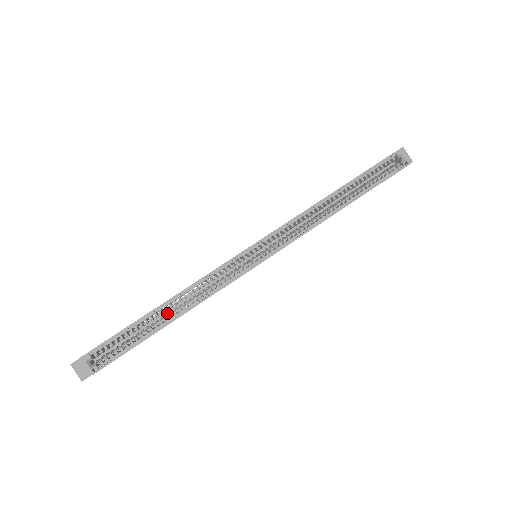
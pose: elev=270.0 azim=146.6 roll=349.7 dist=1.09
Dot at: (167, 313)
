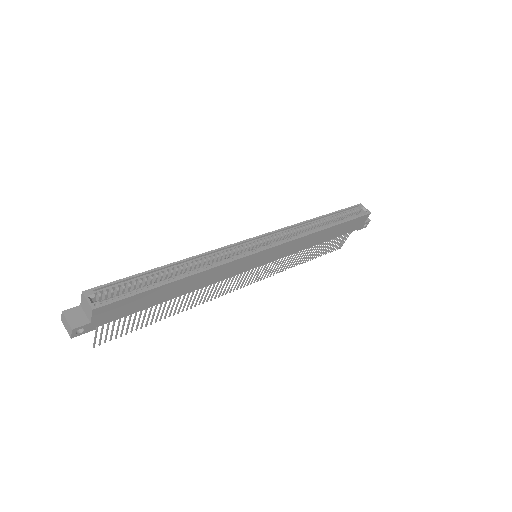
Dot at: occluded
